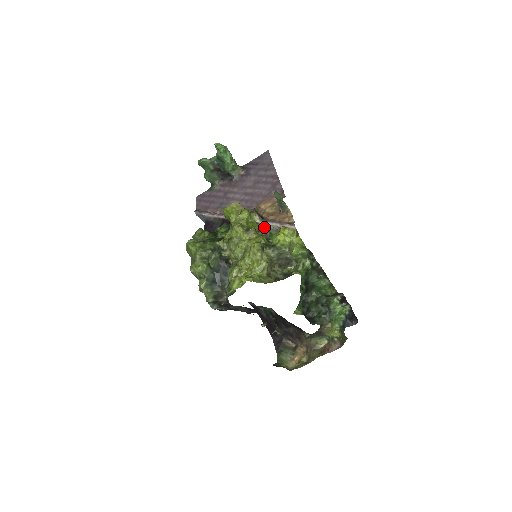
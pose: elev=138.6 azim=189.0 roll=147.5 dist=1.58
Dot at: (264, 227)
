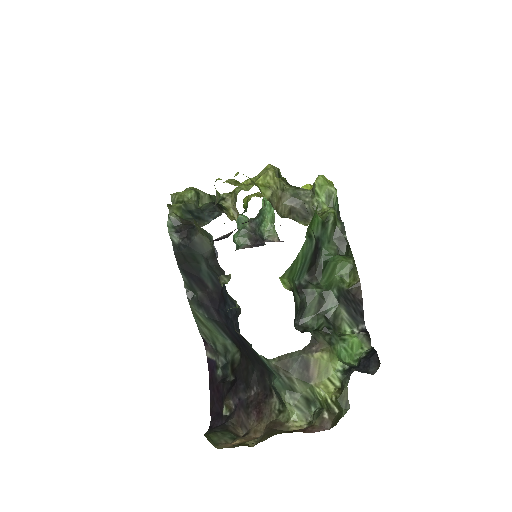
Dot at: occluded
